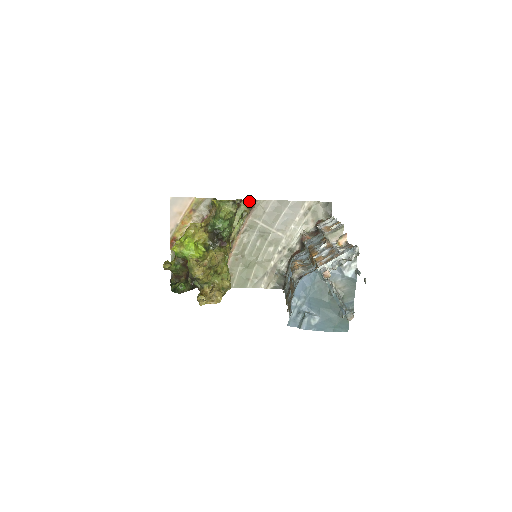
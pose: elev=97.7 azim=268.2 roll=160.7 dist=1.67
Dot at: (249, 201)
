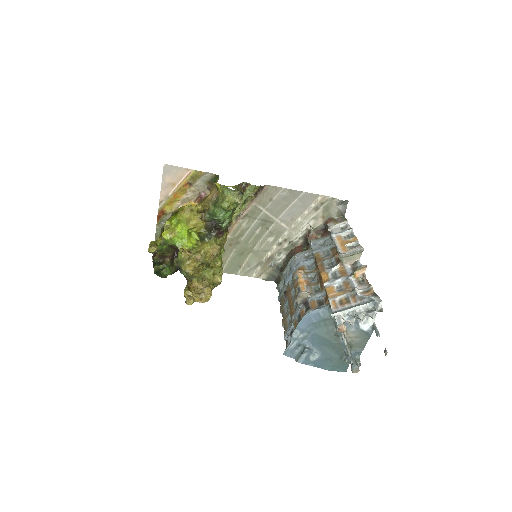
Dot at: (256, 186)
